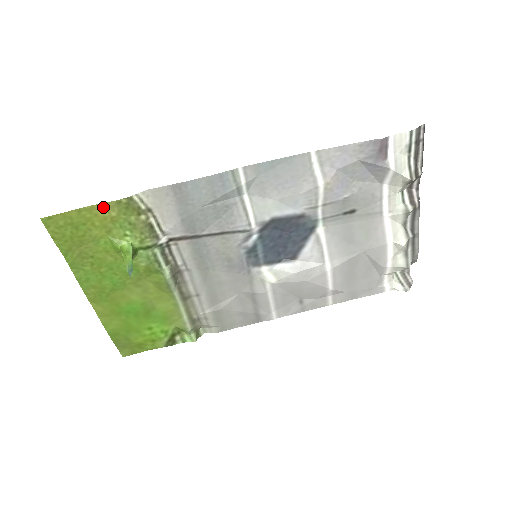
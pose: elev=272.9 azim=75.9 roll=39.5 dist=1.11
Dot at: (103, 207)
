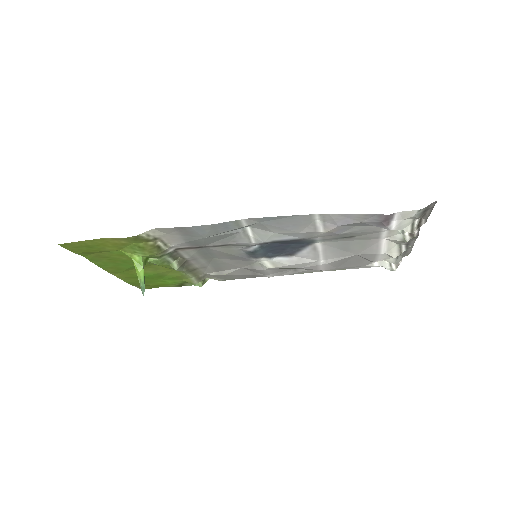
Dot at: (113, 239)
